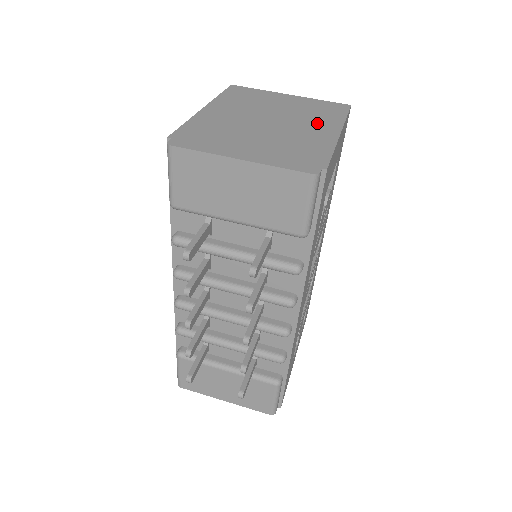
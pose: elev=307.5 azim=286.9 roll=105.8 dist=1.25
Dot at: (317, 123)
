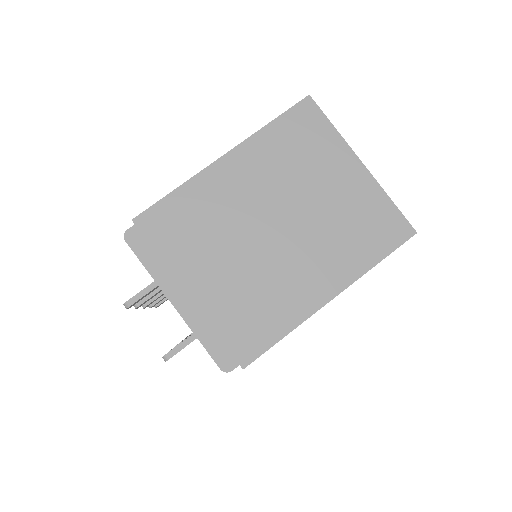
Dot at: (325, 263)
